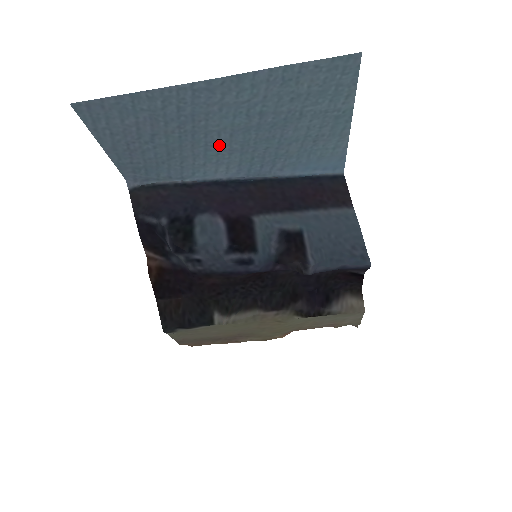
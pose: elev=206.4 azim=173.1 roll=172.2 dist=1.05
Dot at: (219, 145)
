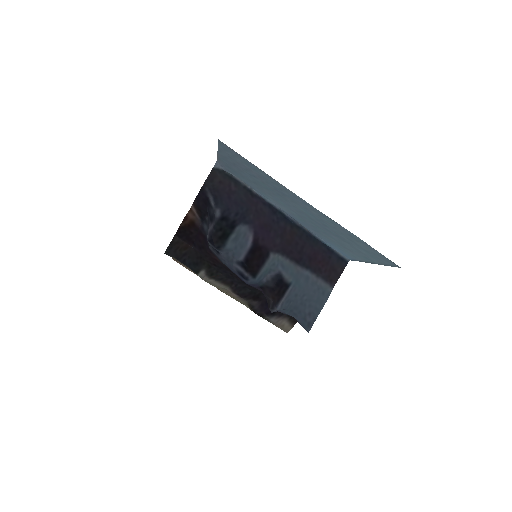
Dot at: (289, 206)
